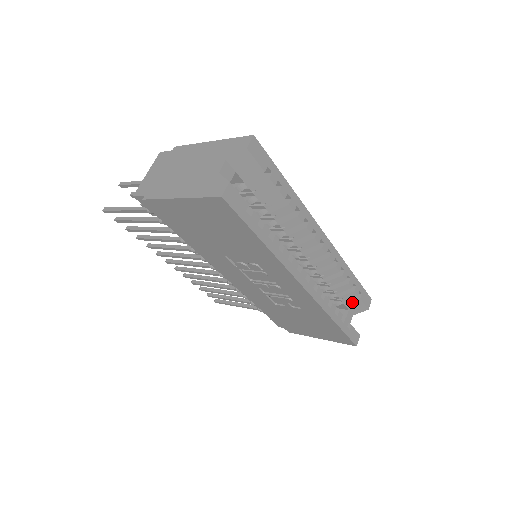
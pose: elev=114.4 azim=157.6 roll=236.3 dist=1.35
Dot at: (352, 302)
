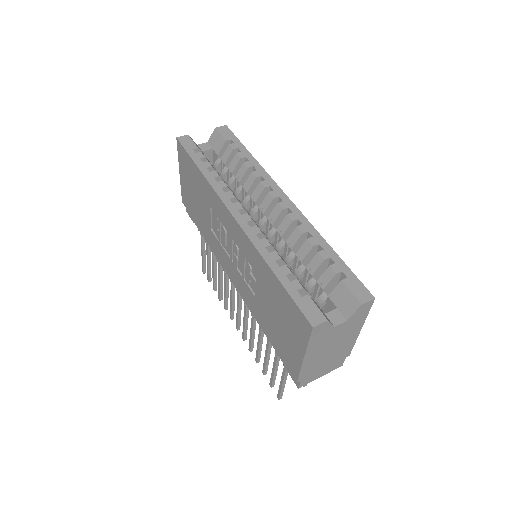
Dot at: (335, 290)
